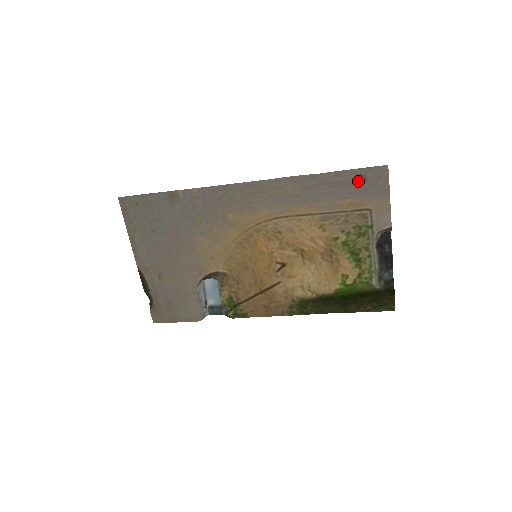
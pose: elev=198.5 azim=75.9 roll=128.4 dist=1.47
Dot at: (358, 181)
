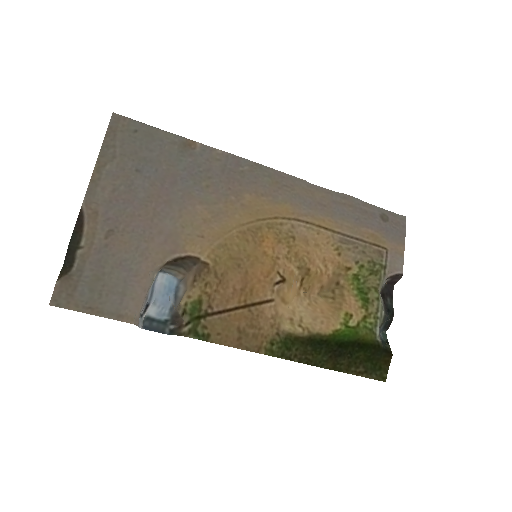
Dot at: (381, 217)
